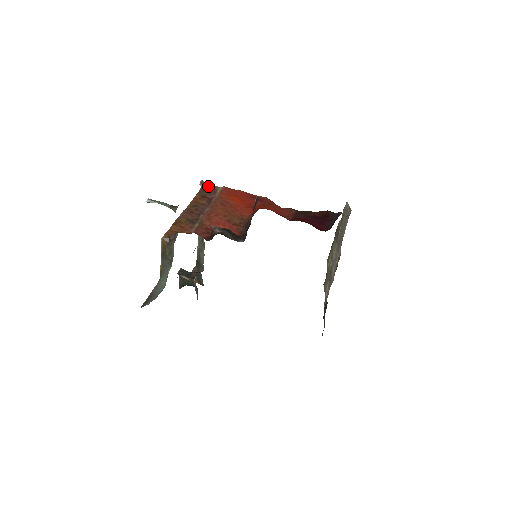
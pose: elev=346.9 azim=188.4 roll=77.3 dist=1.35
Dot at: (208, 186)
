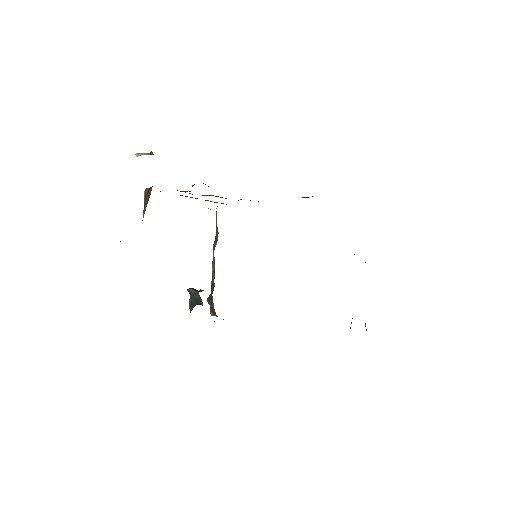
Dot at: occluded
